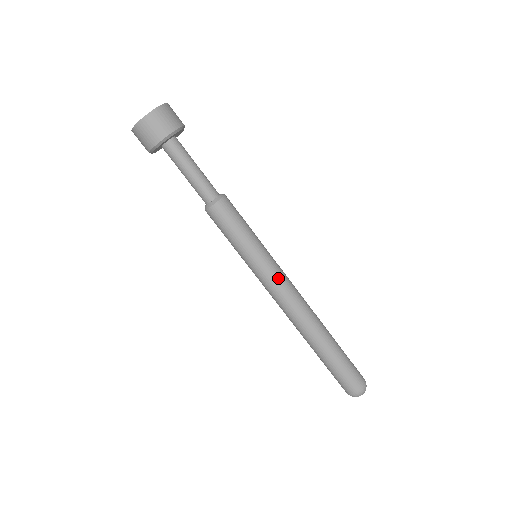
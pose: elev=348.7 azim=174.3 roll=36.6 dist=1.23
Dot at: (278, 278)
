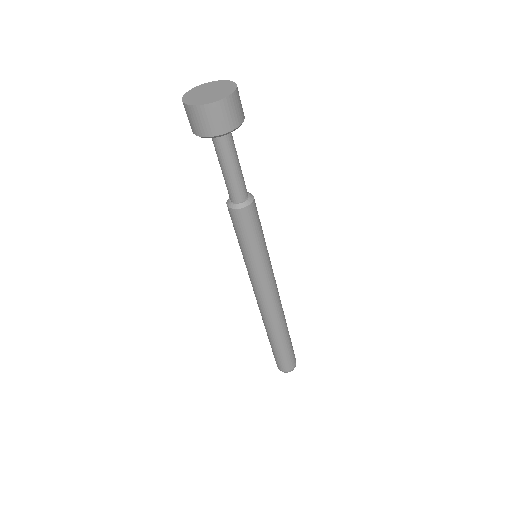
Dot at: occluded
